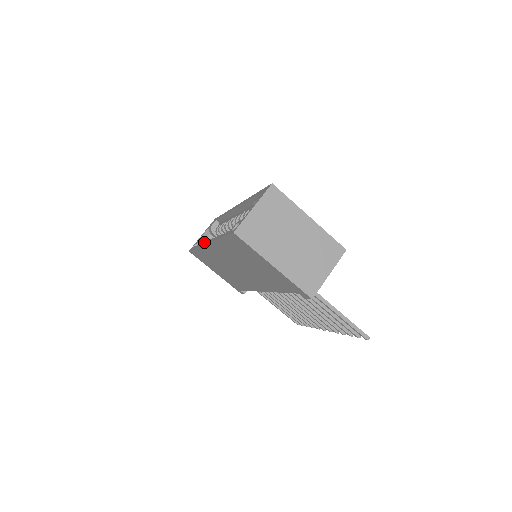
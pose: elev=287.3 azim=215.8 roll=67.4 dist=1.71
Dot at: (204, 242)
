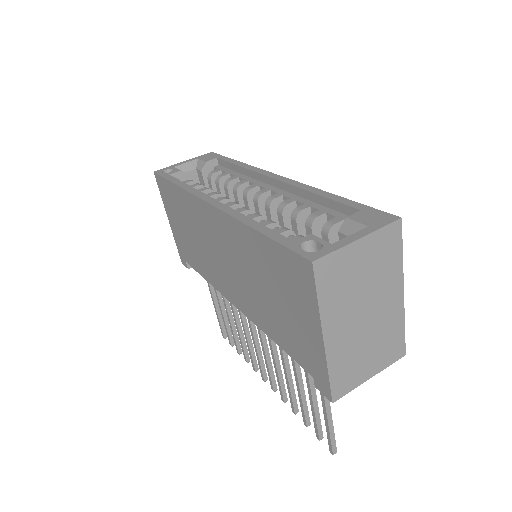
Dot at: (200, 191)
